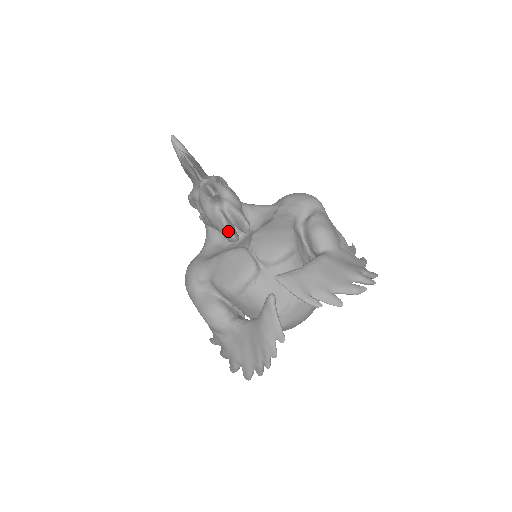
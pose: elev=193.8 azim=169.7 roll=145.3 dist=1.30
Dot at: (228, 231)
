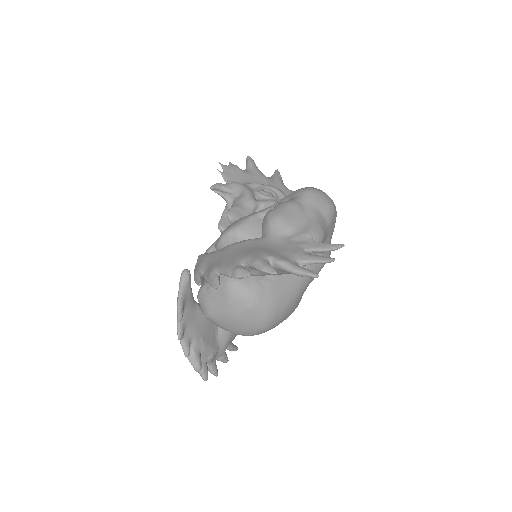
Dot at: (218, 223)
